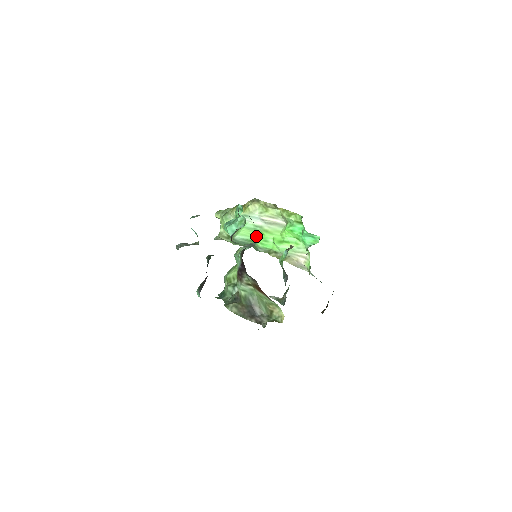
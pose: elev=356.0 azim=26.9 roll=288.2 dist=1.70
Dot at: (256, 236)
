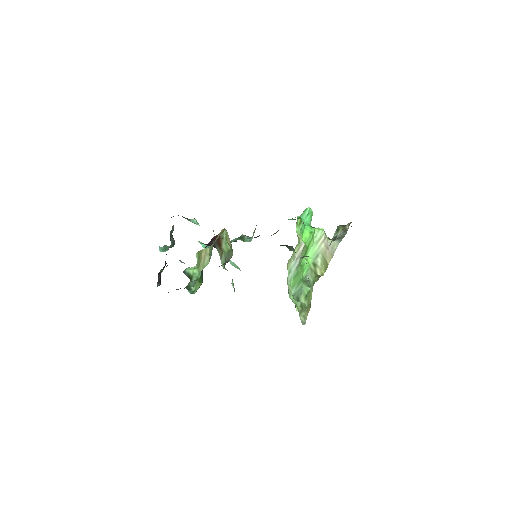
Dot at: (301, 274)
